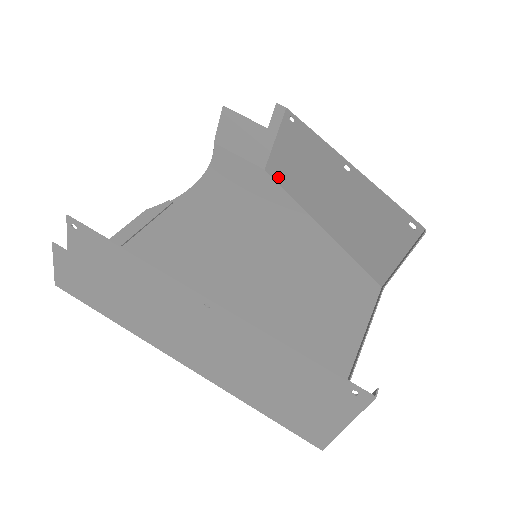
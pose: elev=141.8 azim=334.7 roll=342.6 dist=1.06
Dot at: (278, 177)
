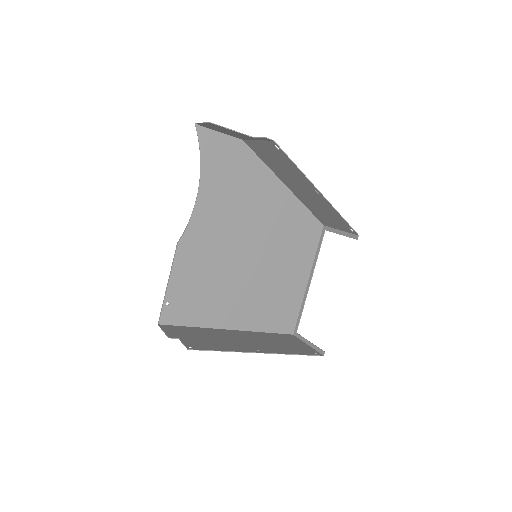
Dot at: (256, 152)
